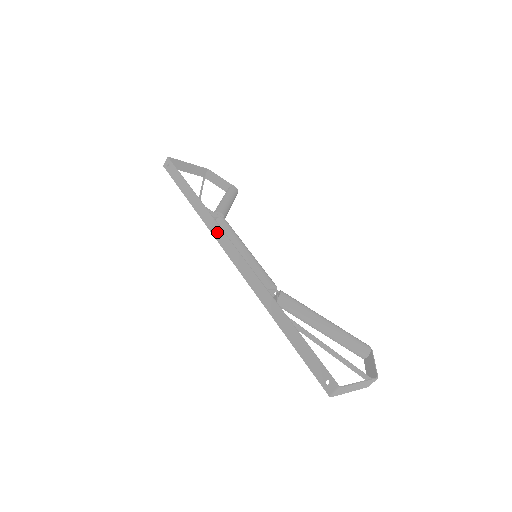
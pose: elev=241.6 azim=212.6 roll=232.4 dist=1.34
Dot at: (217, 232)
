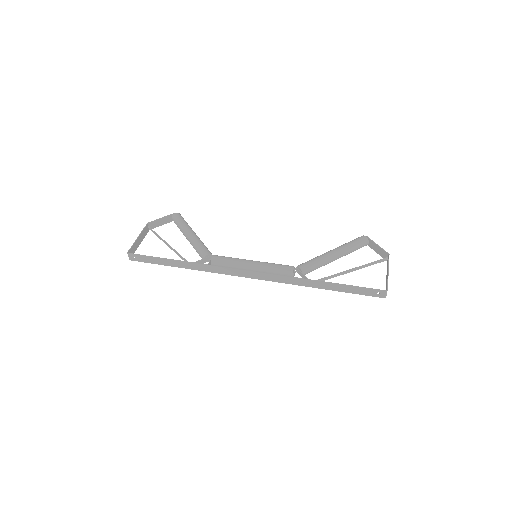
Dot at: (224, 271)
